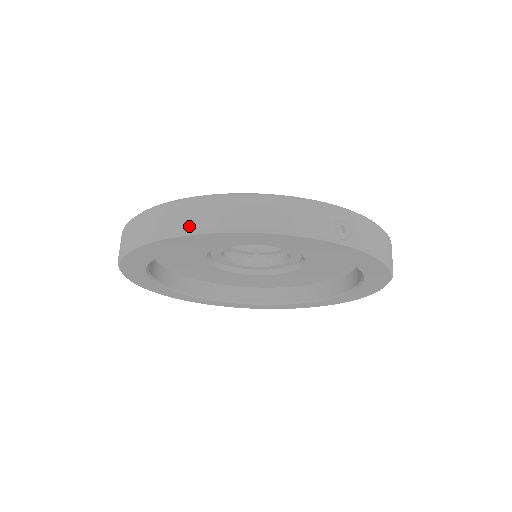
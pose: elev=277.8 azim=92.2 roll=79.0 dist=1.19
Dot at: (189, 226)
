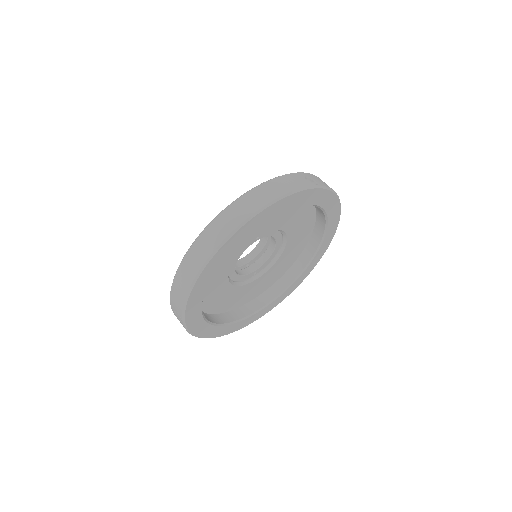
Dot at: (236, 223)
